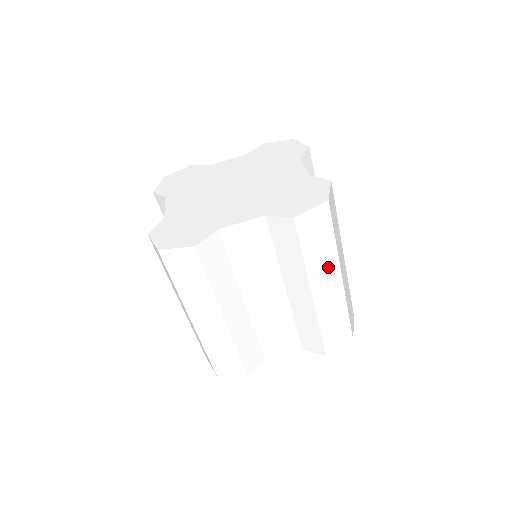
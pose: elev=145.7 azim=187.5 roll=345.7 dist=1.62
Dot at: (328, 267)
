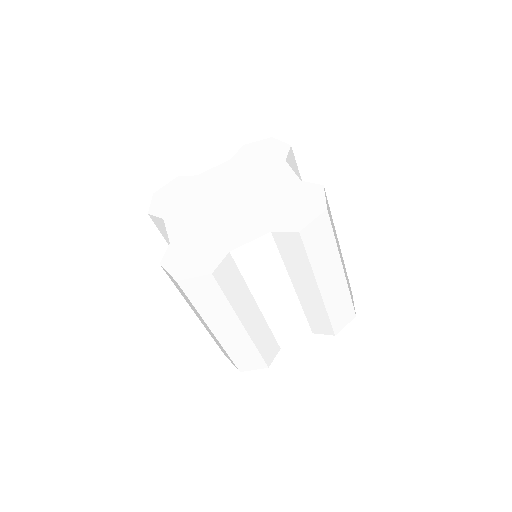
Dot at: (331, 264)
